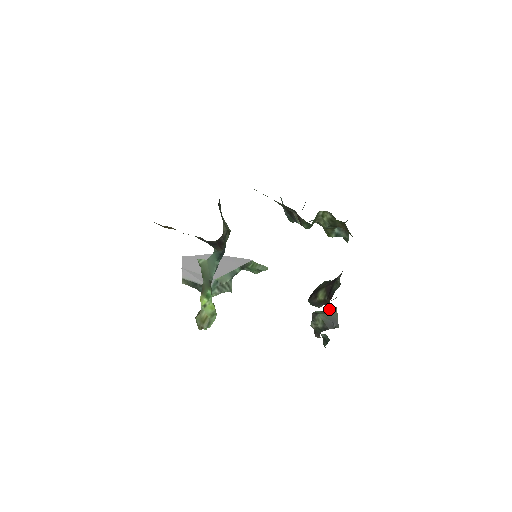
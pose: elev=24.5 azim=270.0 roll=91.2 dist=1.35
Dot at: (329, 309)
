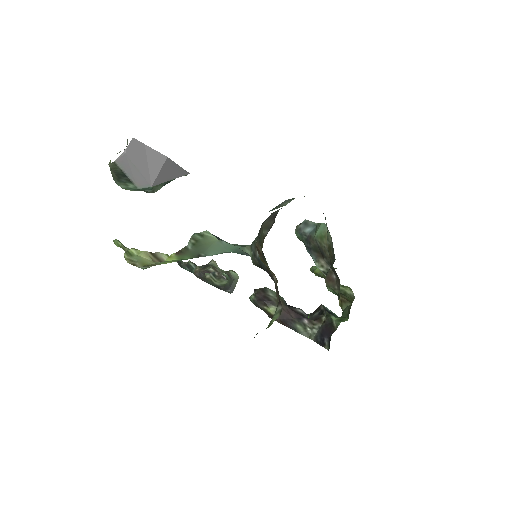
Dot at: (232, 272)
